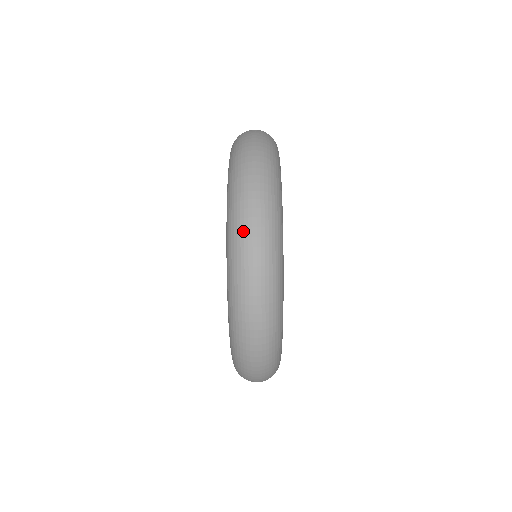
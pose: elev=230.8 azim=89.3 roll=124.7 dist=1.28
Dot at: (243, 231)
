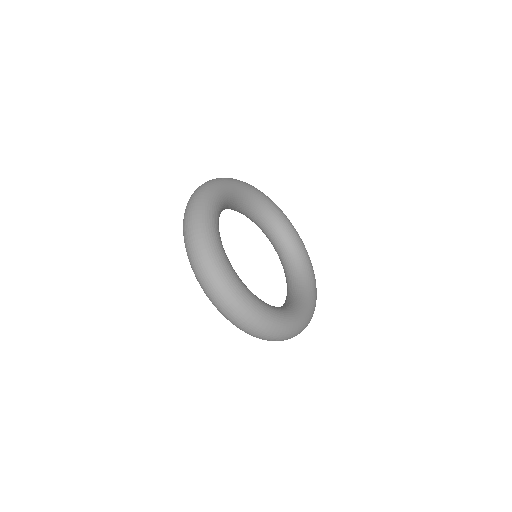
Dot at: (184, 219)
